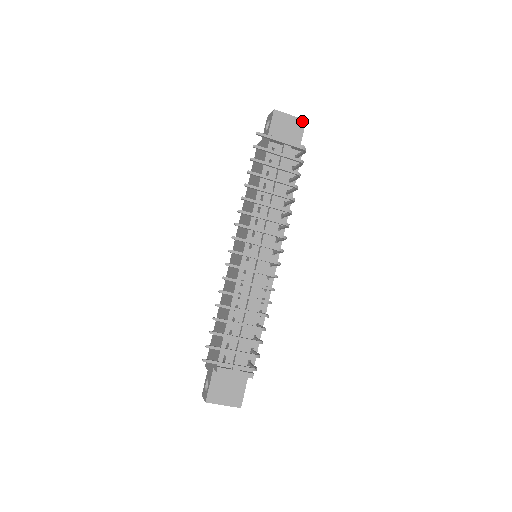
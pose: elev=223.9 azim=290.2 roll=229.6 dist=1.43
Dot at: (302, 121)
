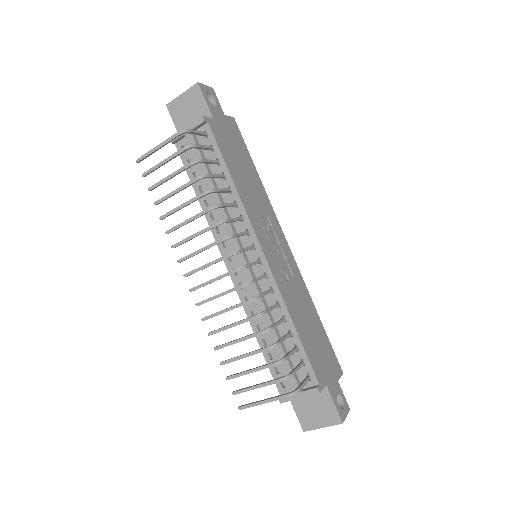
Dot at: (195, 87)
